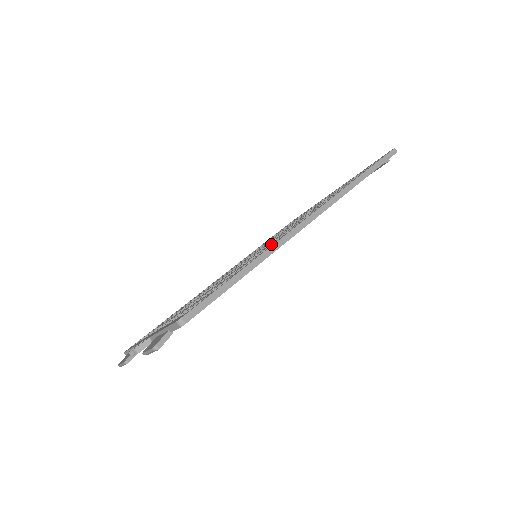
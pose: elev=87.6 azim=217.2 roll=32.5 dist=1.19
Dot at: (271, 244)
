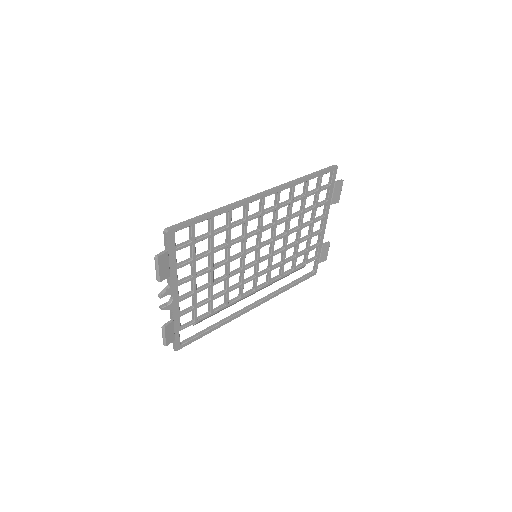
Dot at: (243, 217)
